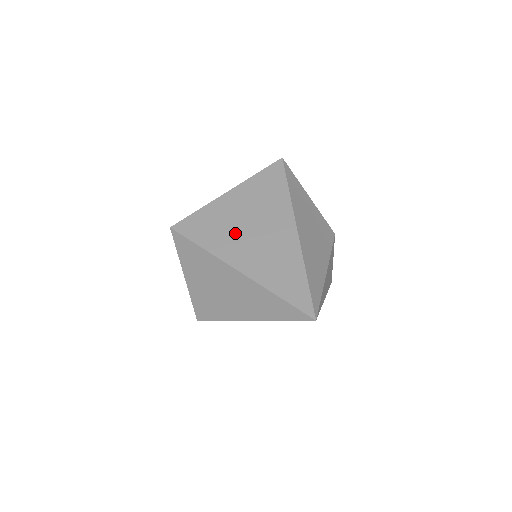
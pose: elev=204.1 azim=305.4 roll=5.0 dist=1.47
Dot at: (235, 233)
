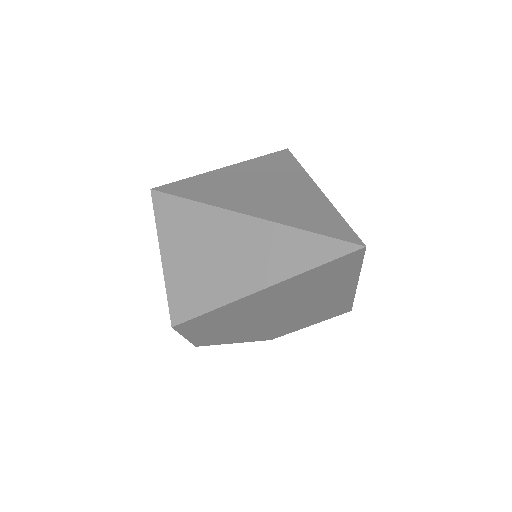
Dot at: (237, 190)
